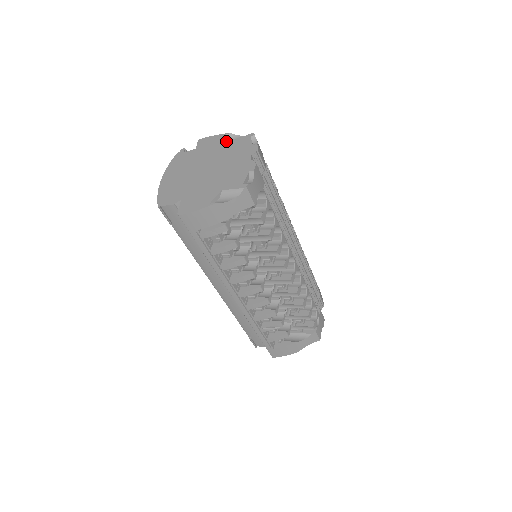
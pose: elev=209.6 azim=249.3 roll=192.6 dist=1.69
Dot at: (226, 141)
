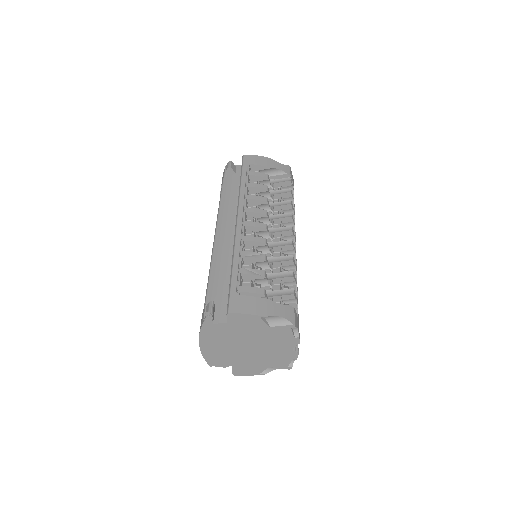
Dot at: (264, 326)
